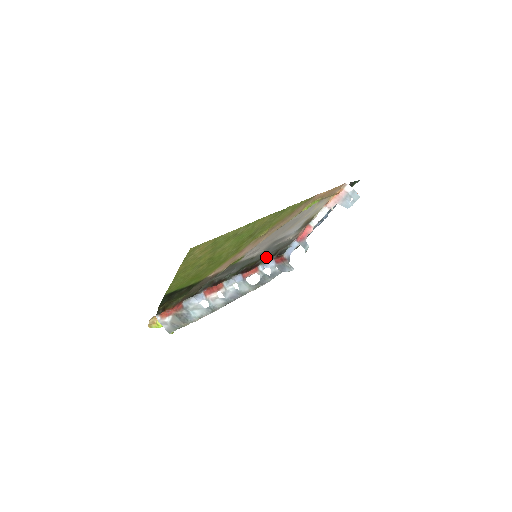
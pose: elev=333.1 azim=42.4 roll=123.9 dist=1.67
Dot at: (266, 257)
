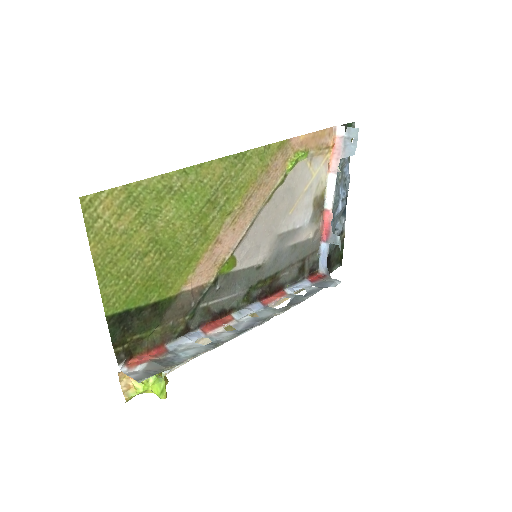
Dot at: (290, 274)
